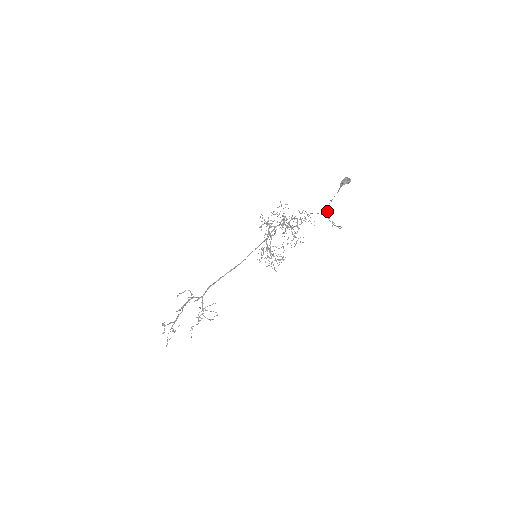
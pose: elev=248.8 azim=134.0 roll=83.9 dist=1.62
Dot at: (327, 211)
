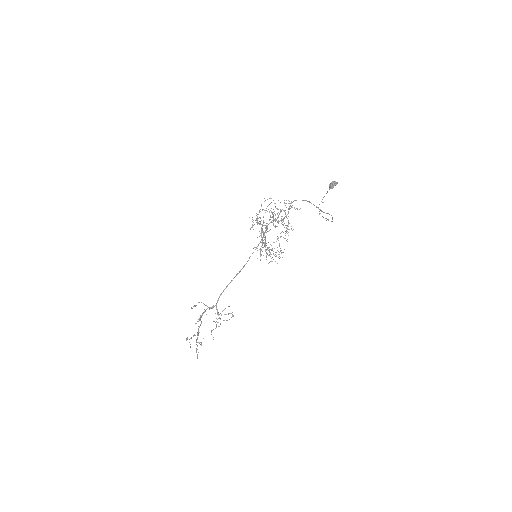
Dot at: (319, 211)
